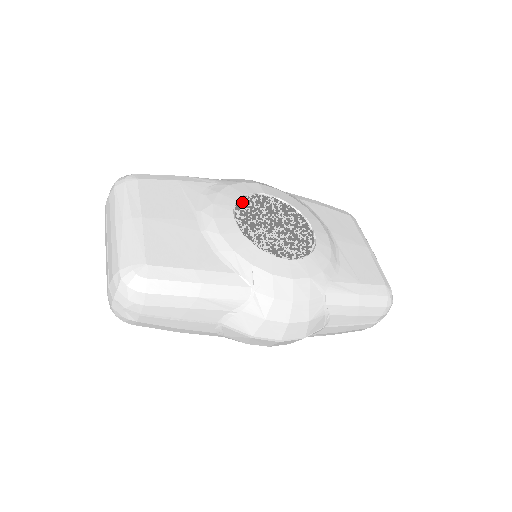
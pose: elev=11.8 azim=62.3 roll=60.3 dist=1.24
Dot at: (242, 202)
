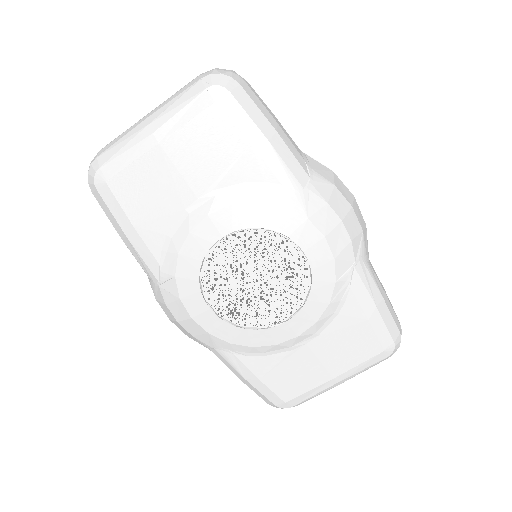
Dot at: occluded
